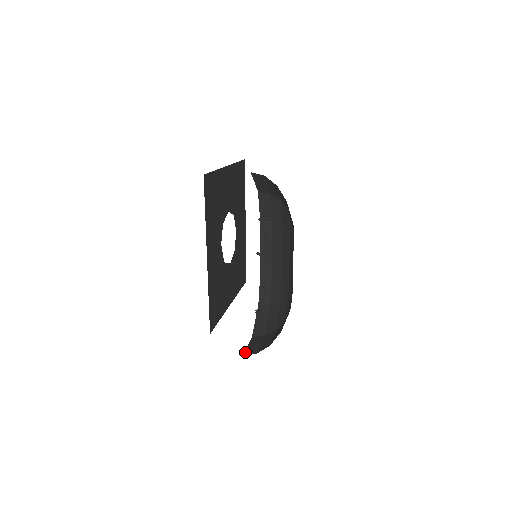
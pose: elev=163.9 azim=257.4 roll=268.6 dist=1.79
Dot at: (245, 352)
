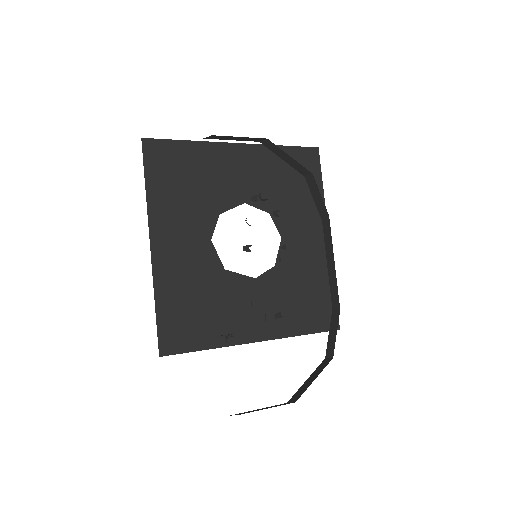
Dot at: occluded
